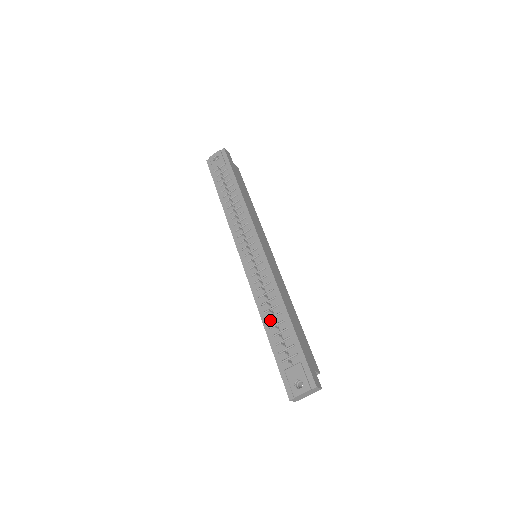
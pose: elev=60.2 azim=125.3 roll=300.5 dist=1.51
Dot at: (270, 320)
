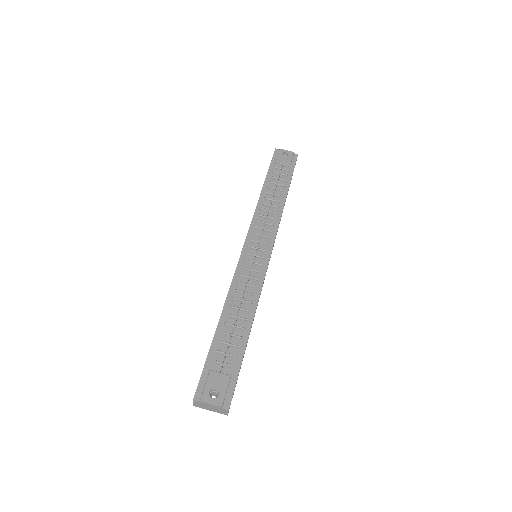
Dot at: (230, 317)
